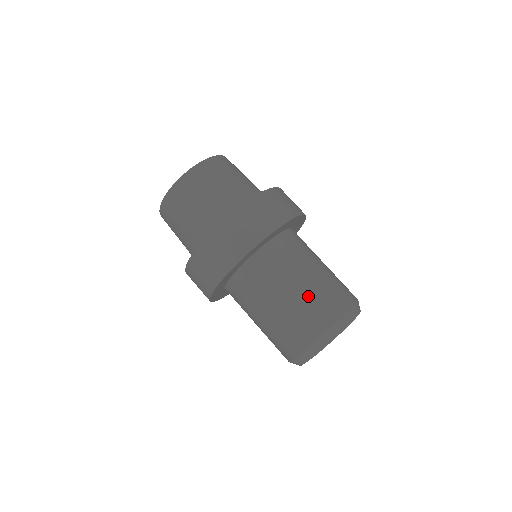
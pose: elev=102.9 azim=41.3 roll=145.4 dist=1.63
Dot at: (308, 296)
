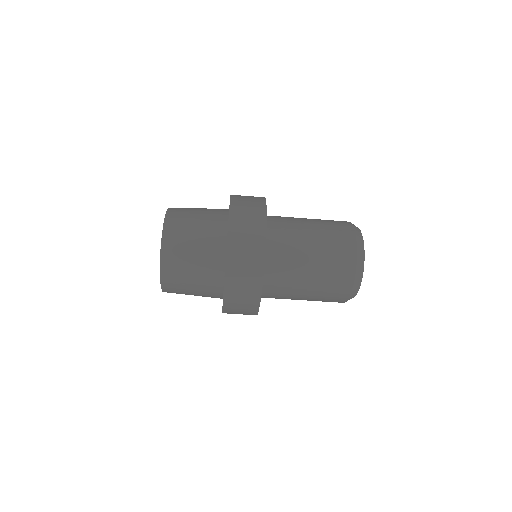
Dot at: occluded
